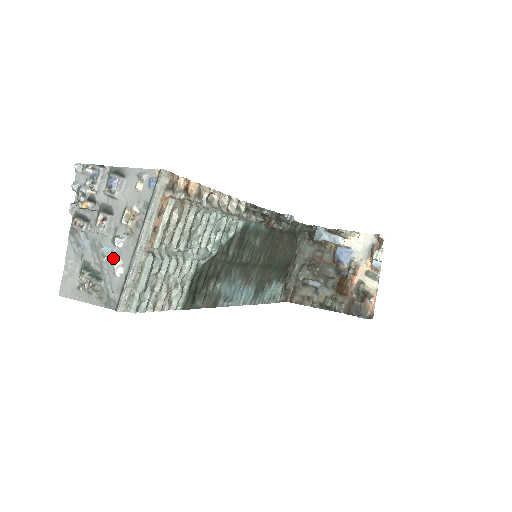
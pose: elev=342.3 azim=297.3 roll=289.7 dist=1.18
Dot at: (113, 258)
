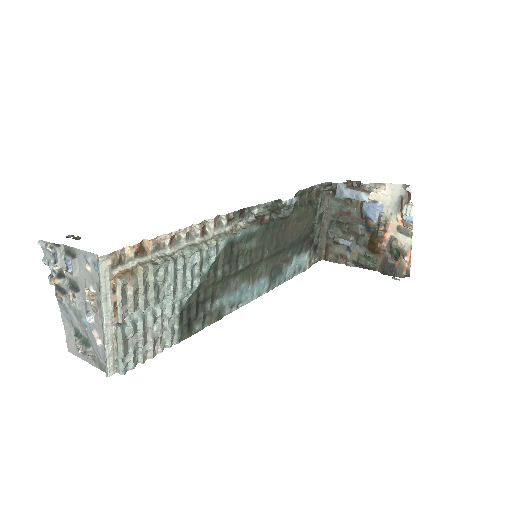
Dot at: (92, 329)
